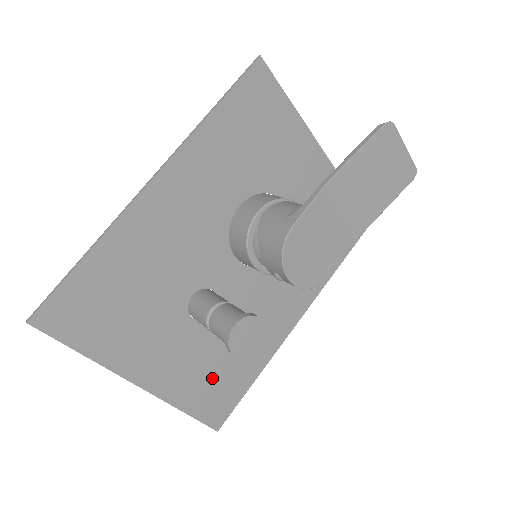
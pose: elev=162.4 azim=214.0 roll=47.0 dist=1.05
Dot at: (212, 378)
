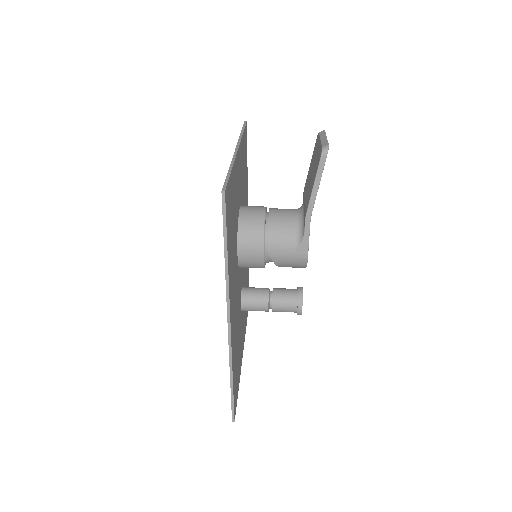
Dot at: occluded
